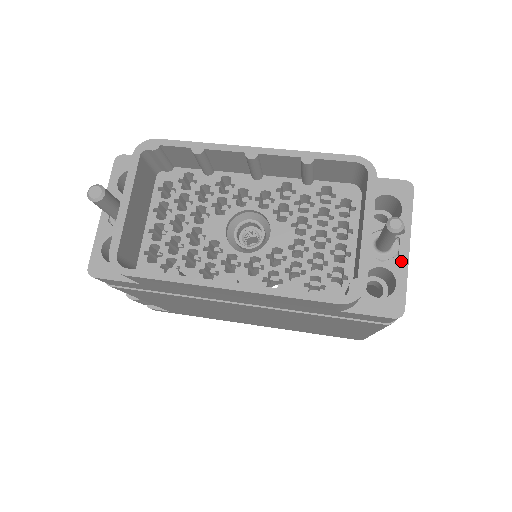
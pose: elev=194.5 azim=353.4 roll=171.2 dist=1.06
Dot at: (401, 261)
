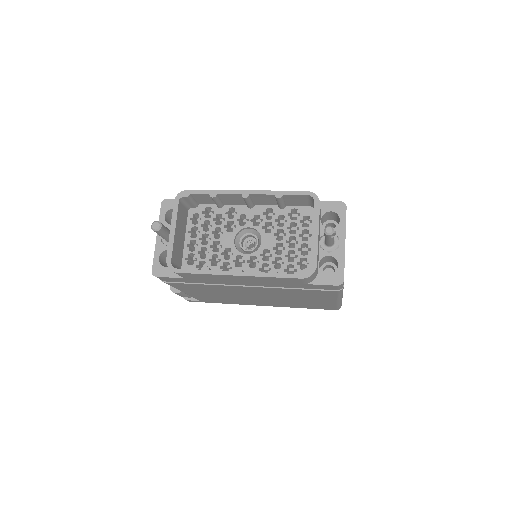
Dot at: (340, 251)
